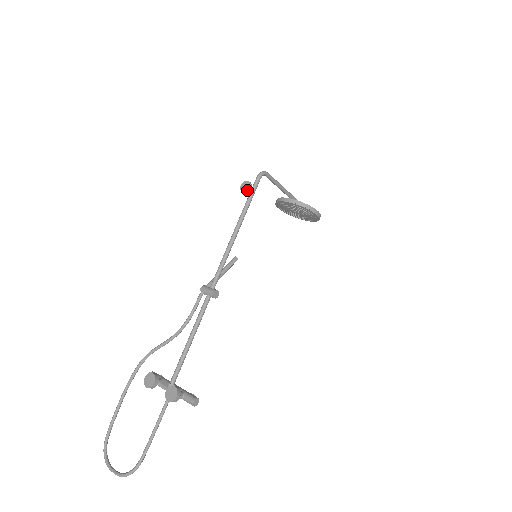
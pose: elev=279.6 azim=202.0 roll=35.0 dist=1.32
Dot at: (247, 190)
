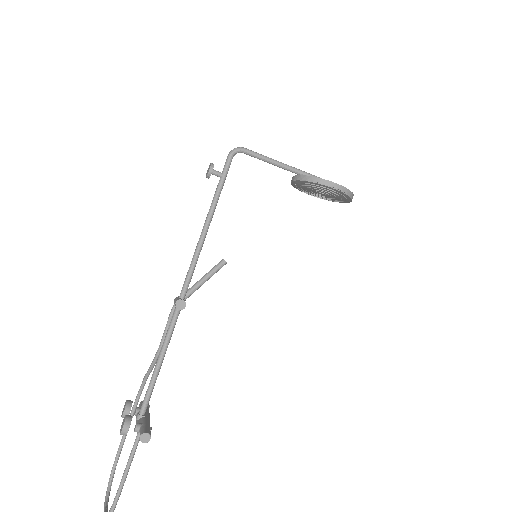
Dot at: (207, 173)
